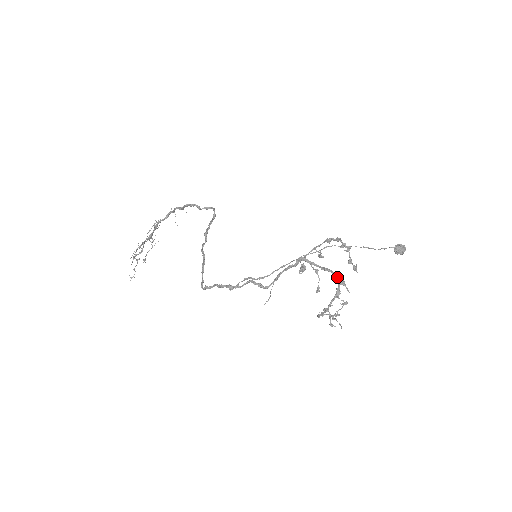
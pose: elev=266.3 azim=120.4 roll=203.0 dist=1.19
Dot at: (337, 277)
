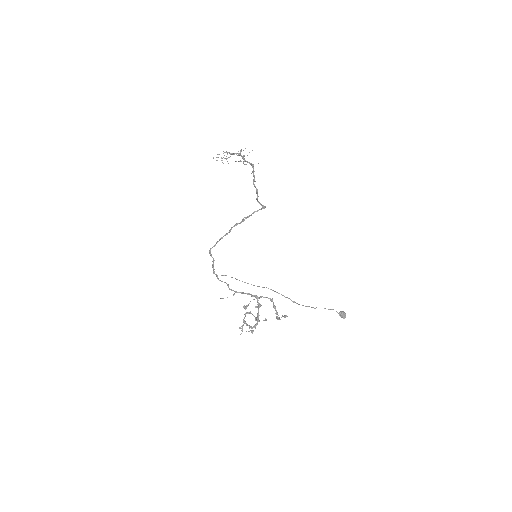
Dot at: (257, 324)
